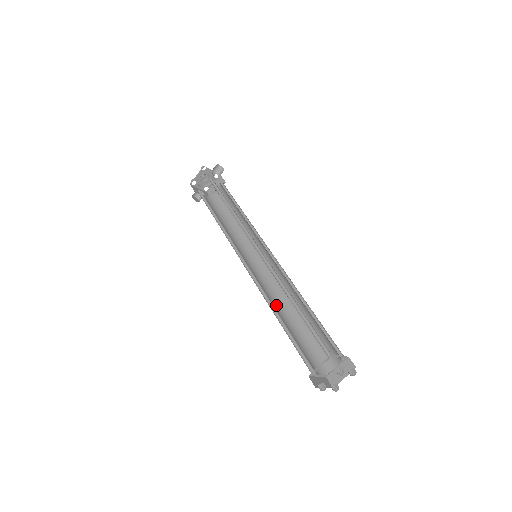
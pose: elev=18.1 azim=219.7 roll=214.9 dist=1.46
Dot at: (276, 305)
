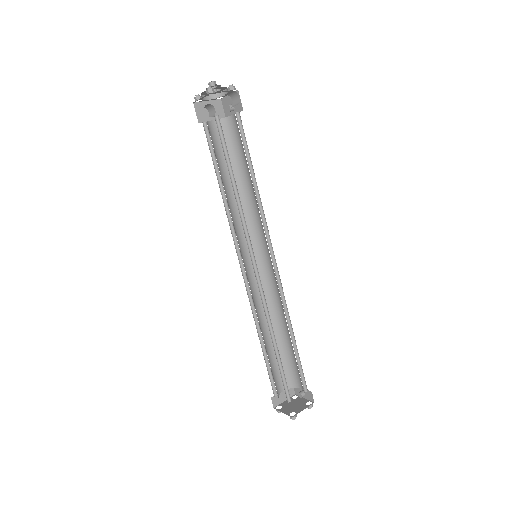
Dot at: occluded
